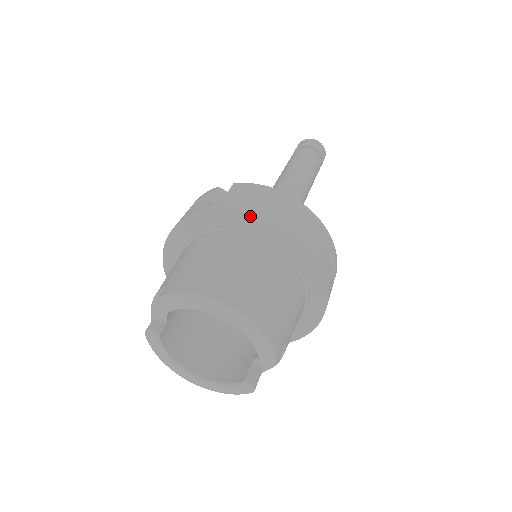
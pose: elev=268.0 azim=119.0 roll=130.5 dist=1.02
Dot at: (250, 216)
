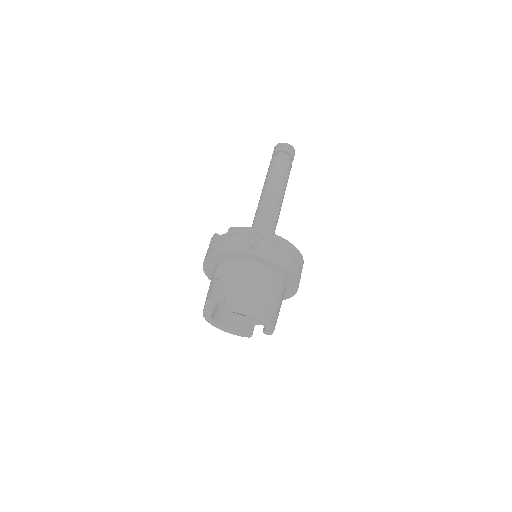
Dot at: (274, 263)
